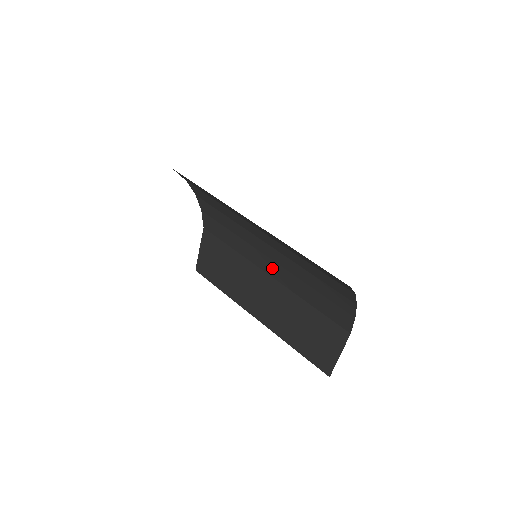
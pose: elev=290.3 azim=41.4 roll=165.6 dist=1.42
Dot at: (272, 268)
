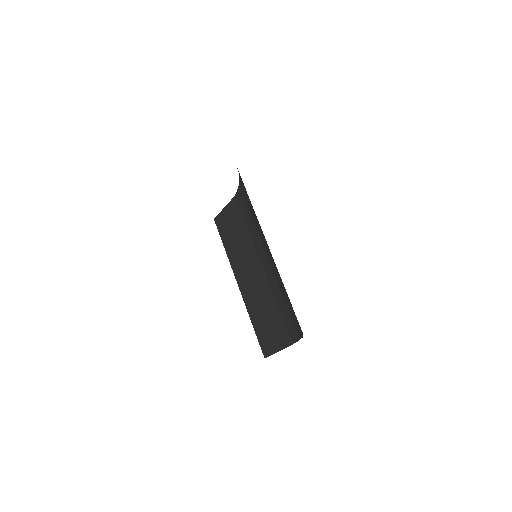
Dot at: (266, 264)
